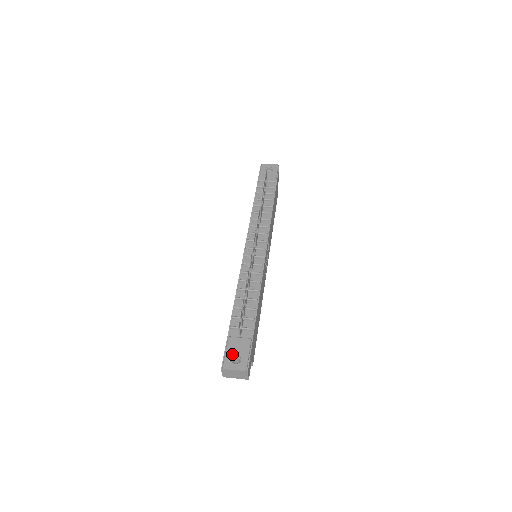
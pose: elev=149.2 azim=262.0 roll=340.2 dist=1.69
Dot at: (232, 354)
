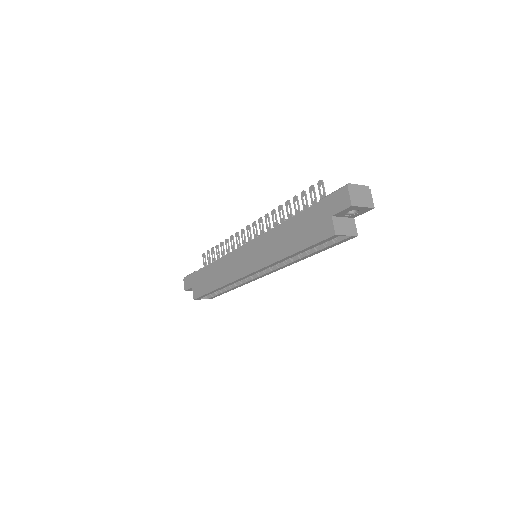
Dot at: occluded
